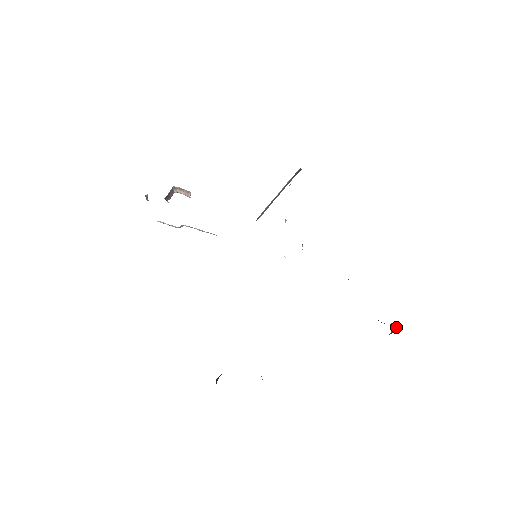
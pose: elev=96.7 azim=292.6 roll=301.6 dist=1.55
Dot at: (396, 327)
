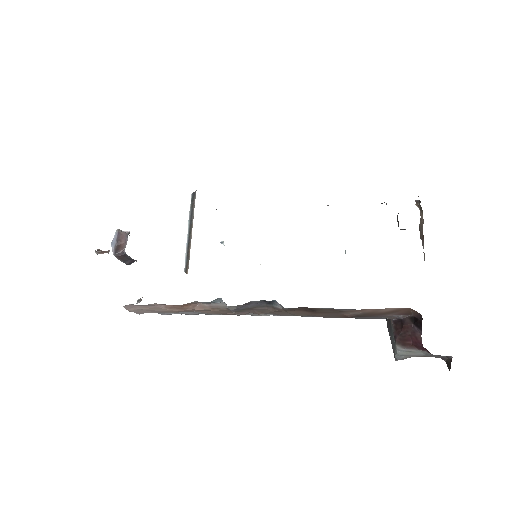
Dot at: occluded
